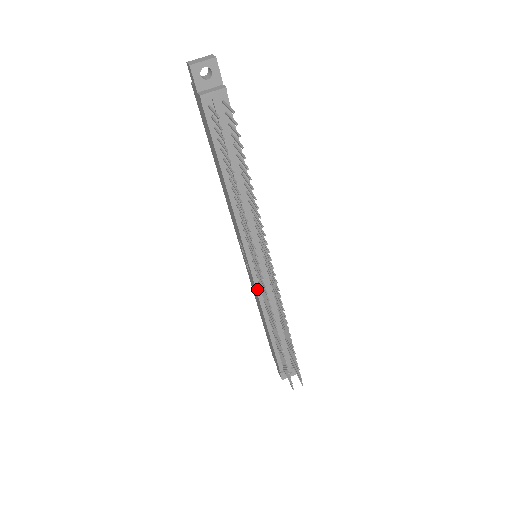
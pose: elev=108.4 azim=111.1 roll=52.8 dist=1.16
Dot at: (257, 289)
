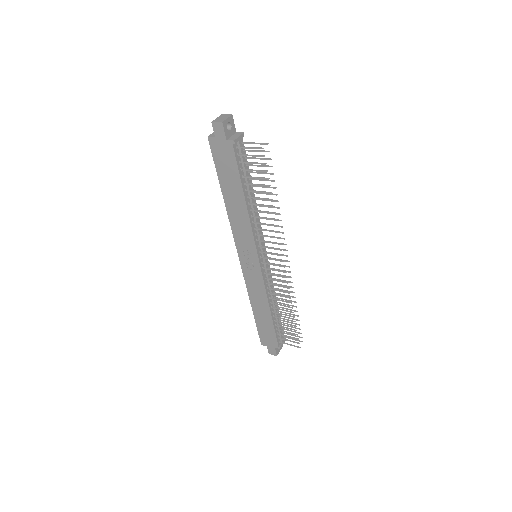
Dot at: (264, 280)
